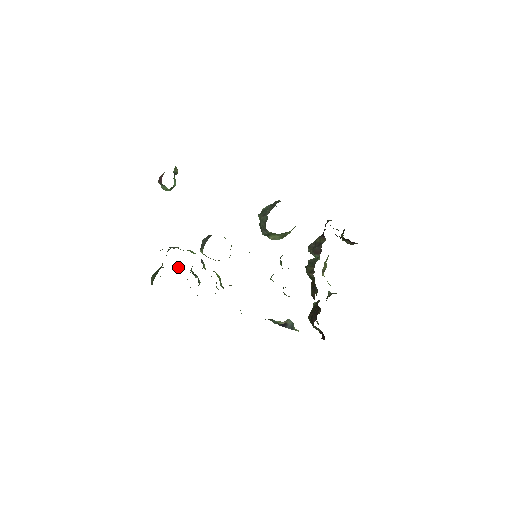
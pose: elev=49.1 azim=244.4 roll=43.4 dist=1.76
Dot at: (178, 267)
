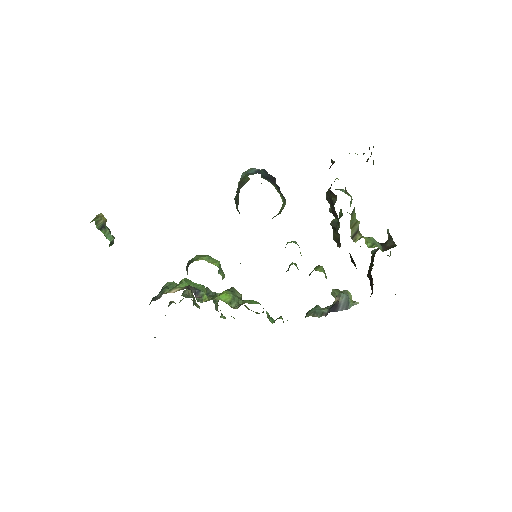
Dot at: (187, 291)
